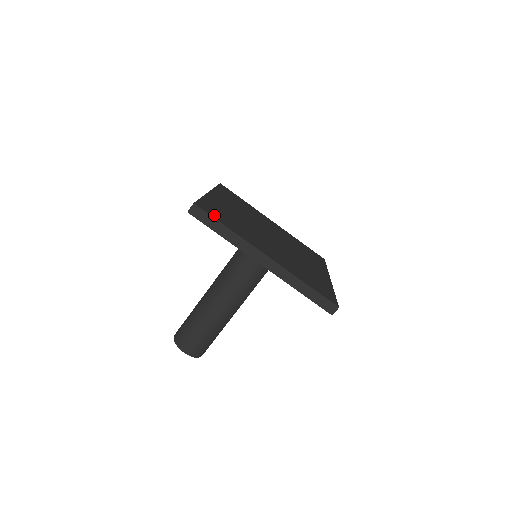
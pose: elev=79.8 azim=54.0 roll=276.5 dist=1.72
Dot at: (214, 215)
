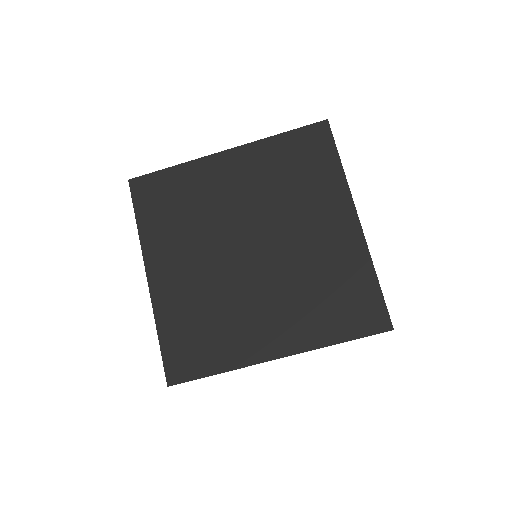
Dot at: (192, 369)
